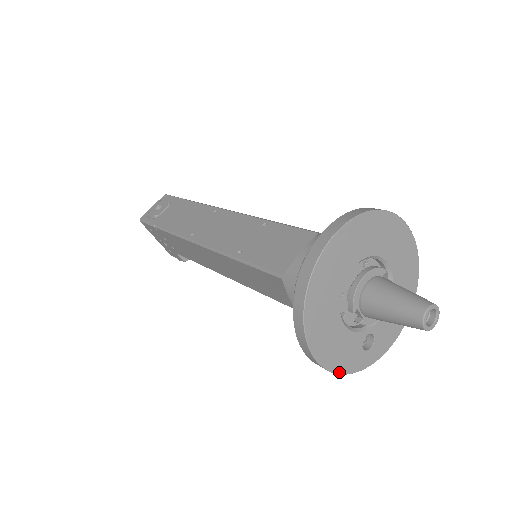
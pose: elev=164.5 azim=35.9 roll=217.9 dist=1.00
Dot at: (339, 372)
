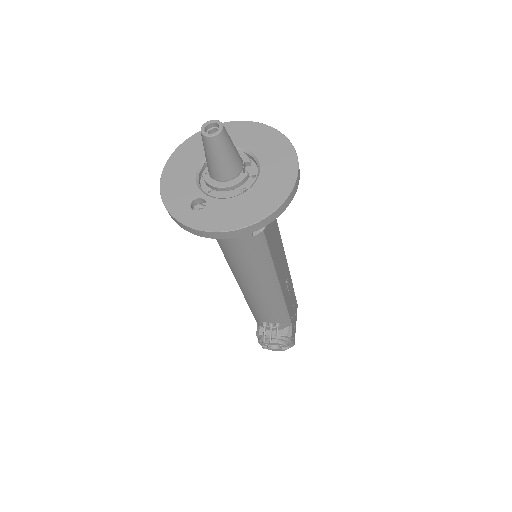
Dot at: (163, 198)
